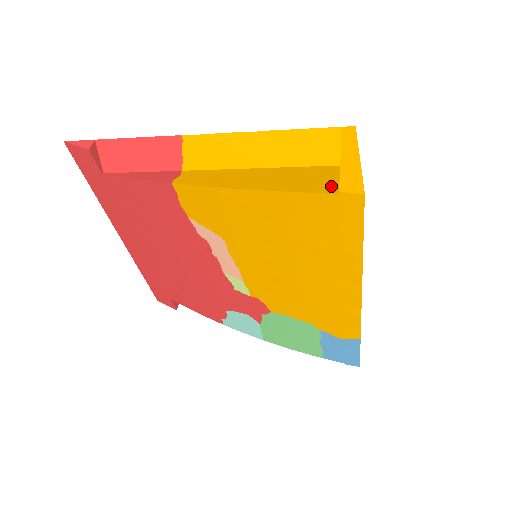
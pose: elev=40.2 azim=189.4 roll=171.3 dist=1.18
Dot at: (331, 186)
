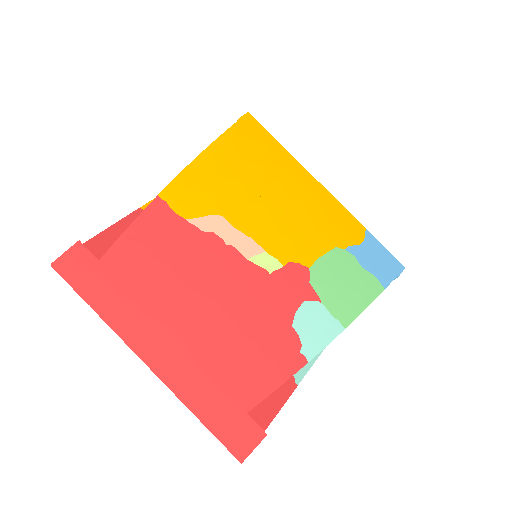
Dot at: occluded
